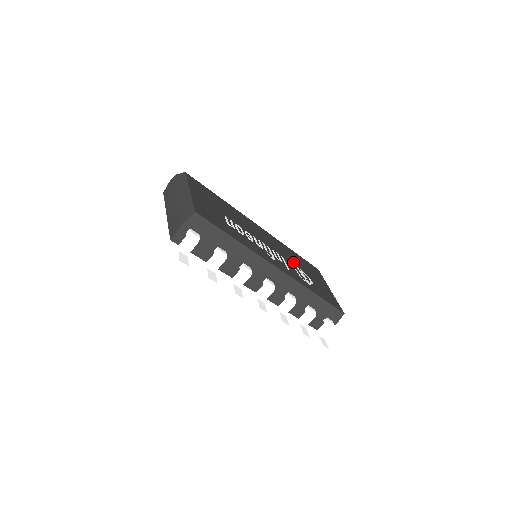
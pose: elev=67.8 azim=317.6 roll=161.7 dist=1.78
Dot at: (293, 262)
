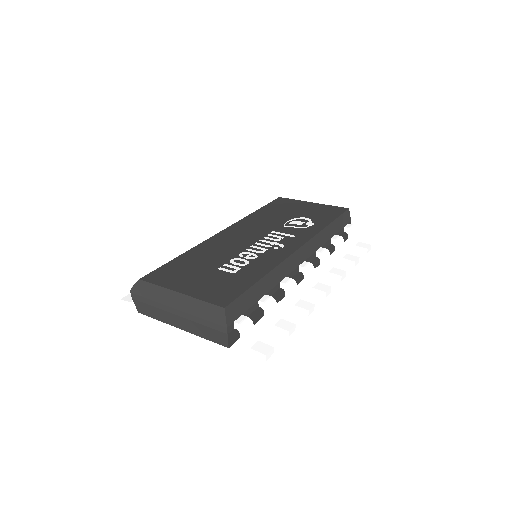
Dot at: (278, 223)
